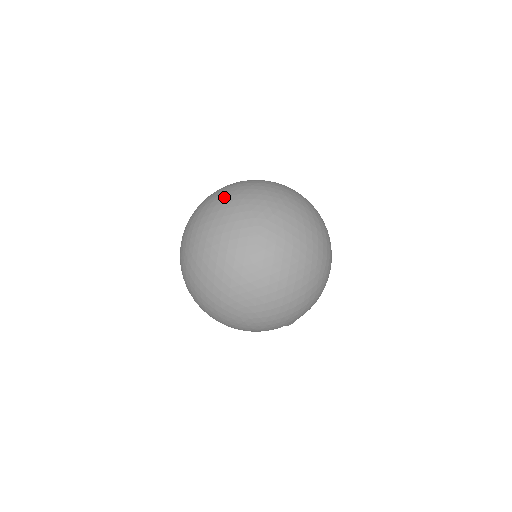
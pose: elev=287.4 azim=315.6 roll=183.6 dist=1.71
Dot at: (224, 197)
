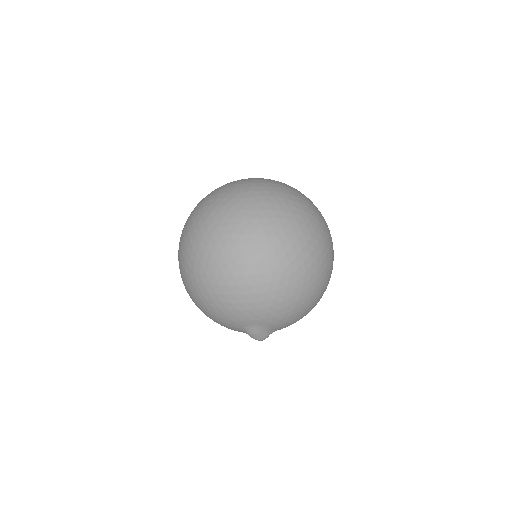
Dot at: occluded
